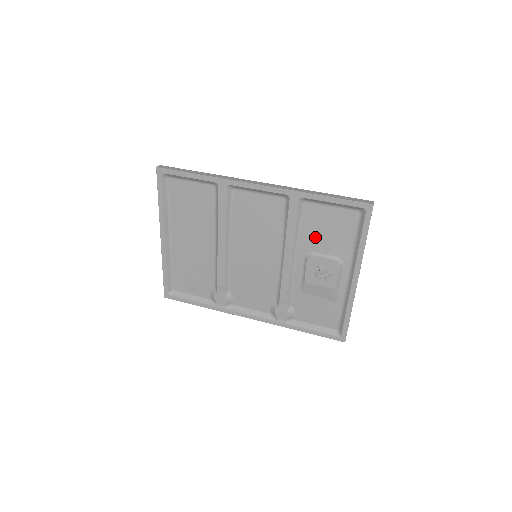
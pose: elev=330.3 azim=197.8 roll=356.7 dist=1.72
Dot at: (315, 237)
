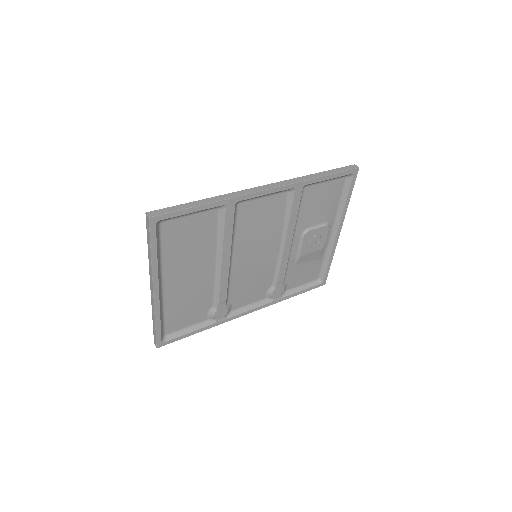
Dot at: (310, 214)
